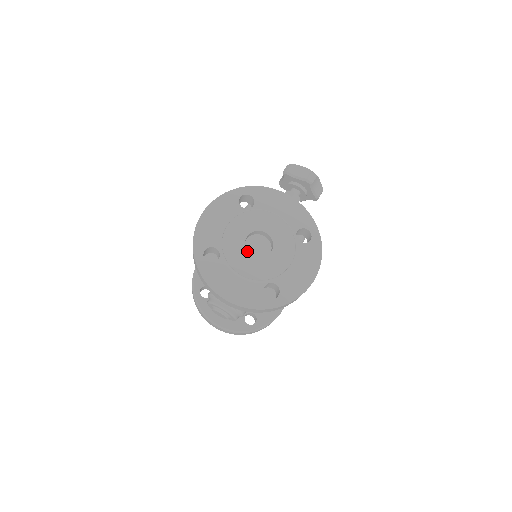
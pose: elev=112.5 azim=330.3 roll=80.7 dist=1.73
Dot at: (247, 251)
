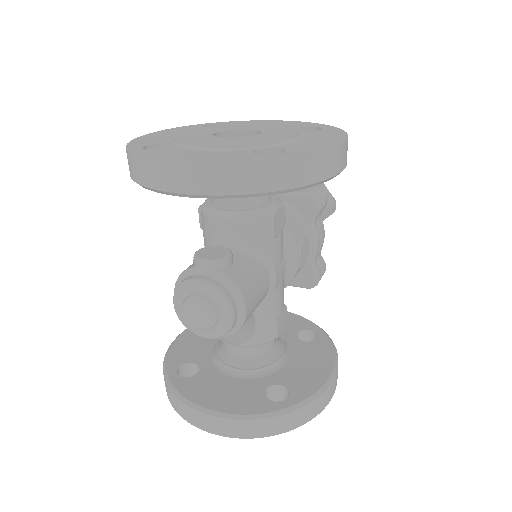
Dot at: (217, 137)
